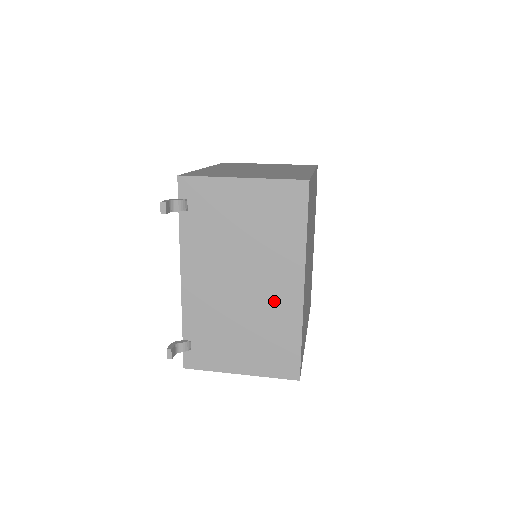
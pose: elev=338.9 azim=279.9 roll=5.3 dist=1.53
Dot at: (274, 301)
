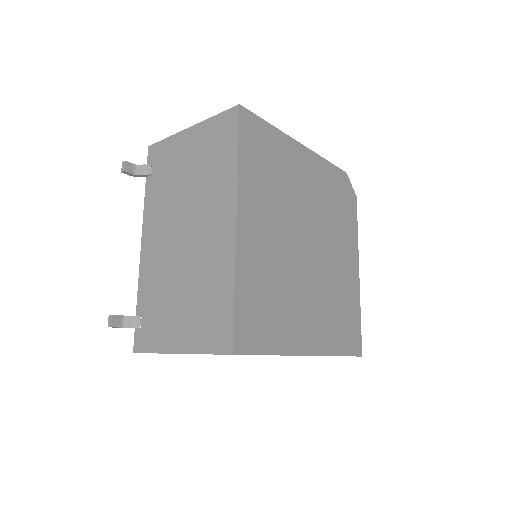
Dot at: (210, 248)
